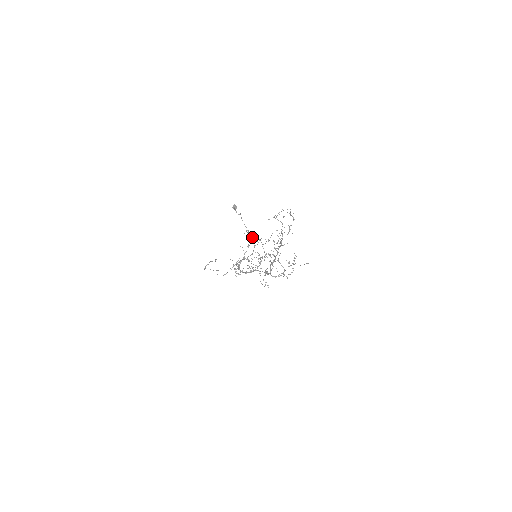
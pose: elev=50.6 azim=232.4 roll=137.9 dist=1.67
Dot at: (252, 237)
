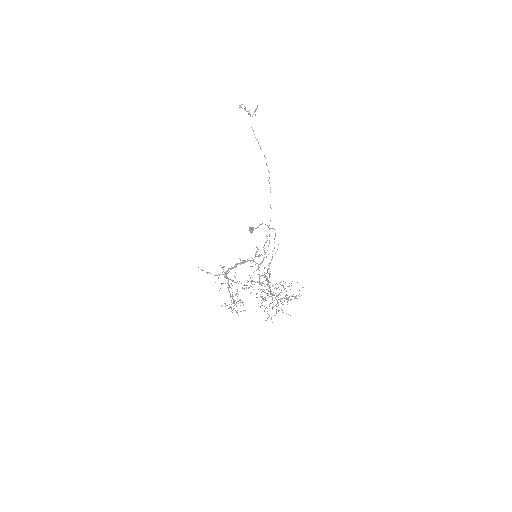
Dot at: occluded
